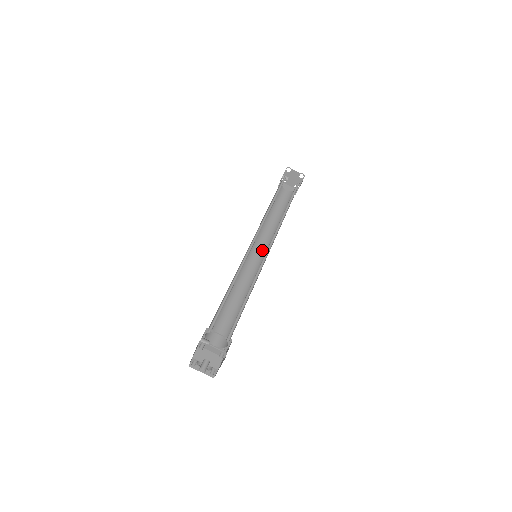
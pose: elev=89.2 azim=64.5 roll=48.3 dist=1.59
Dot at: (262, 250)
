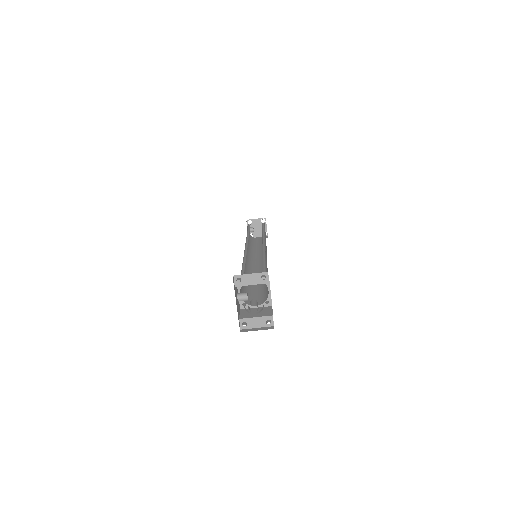
Dot at: (260, 260)
